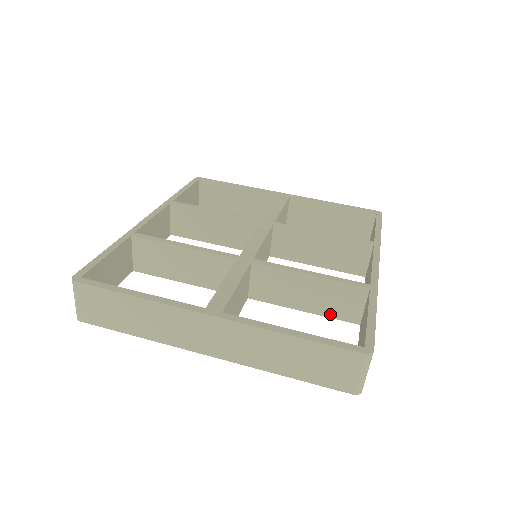
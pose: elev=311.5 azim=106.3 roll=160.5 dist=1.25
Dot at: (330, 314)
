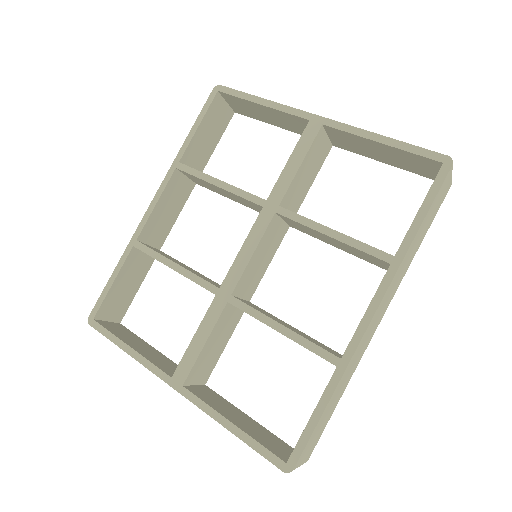
Dot at: occluded
